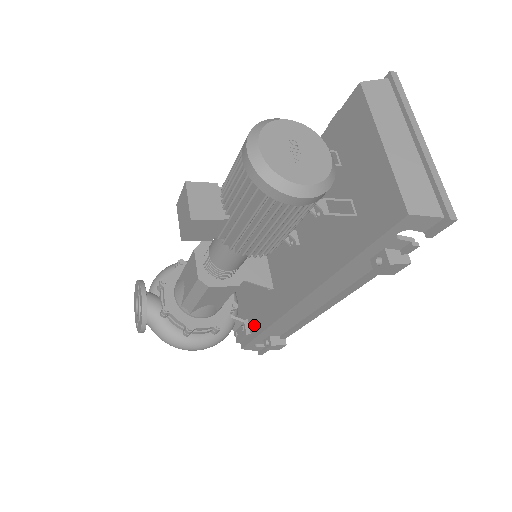
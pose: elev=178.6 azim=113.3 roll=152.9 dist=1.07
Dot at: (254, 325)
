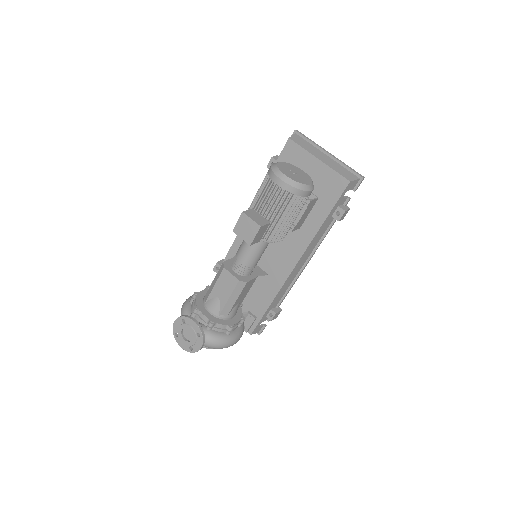
Dot at: (258, 309)
